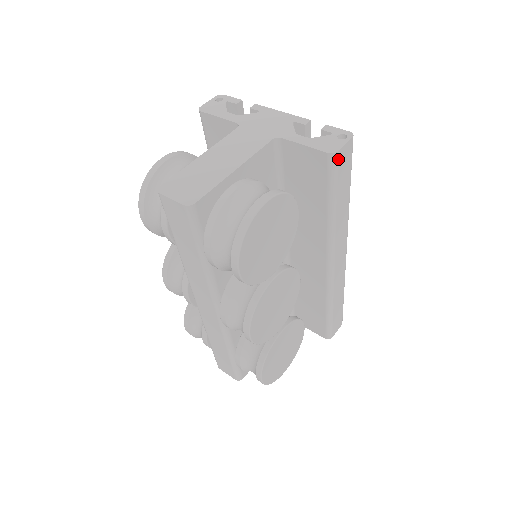
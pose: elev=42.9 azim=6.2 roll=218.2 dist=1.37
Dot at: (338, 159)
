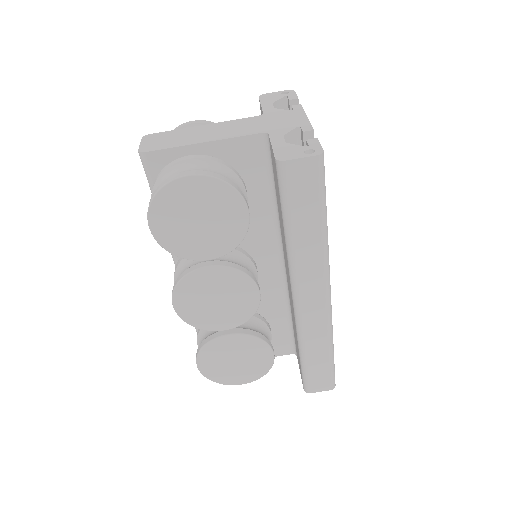
Dot at: (287, 171)
